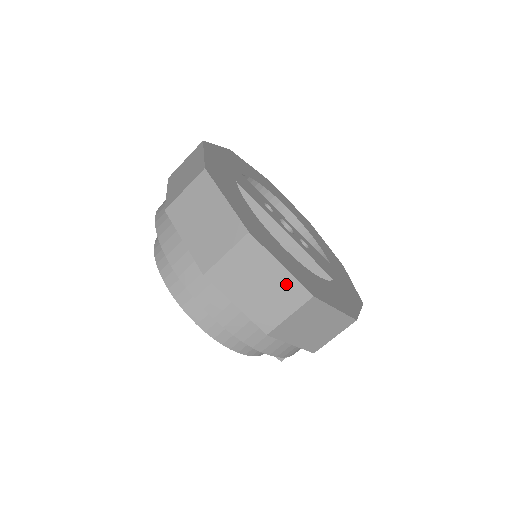
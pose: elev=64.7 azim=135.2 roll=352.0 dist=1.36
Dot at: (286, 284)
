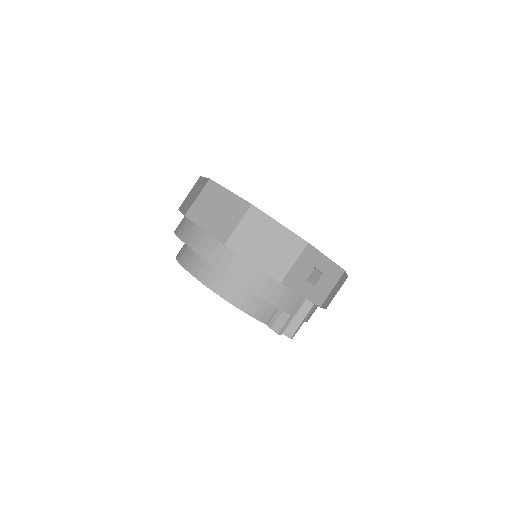
Dot at: (234, 203)
